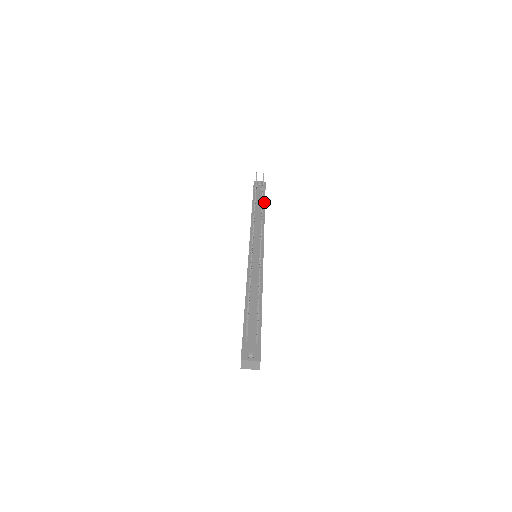
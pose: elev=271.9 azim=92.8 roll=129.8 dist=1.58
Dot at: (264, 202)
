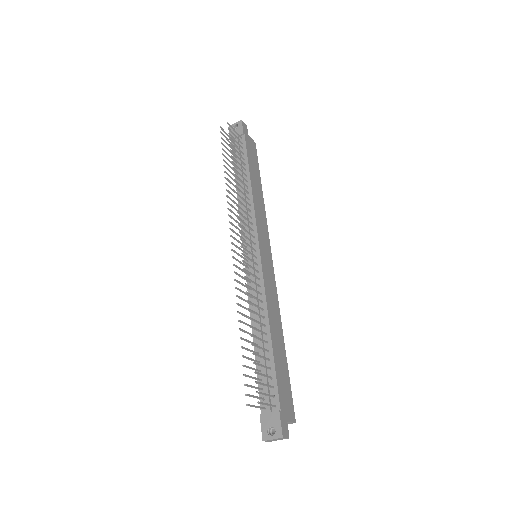
Dot at: (246, 159)
